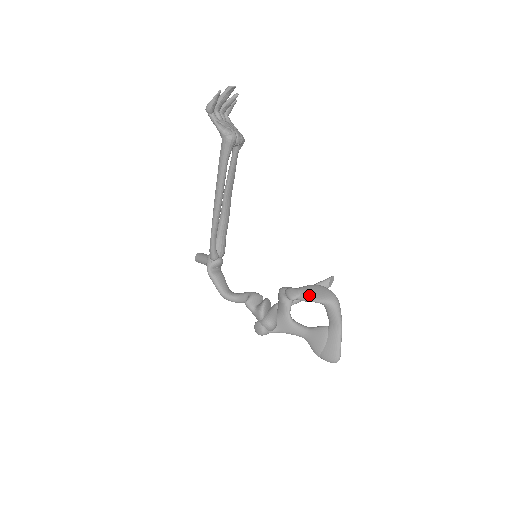
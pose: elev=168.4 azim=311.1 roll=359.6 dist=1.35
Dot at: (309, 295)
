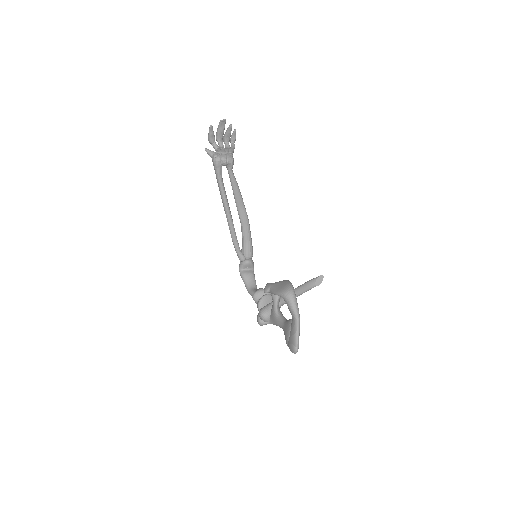
Dot at: (274, 288)
